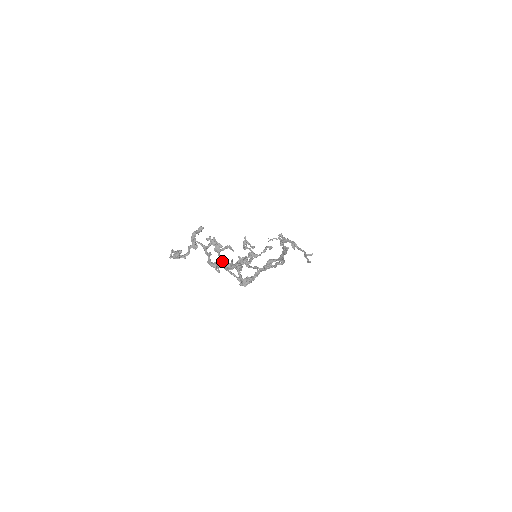
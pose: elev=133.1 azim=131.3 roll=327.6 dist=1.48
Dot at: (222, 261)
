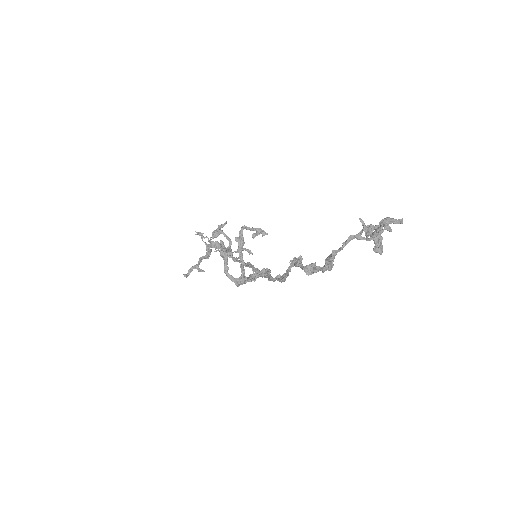
Dot at: (244, 242)
